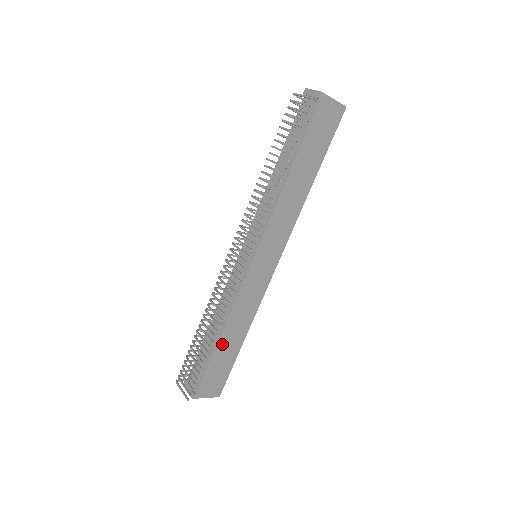
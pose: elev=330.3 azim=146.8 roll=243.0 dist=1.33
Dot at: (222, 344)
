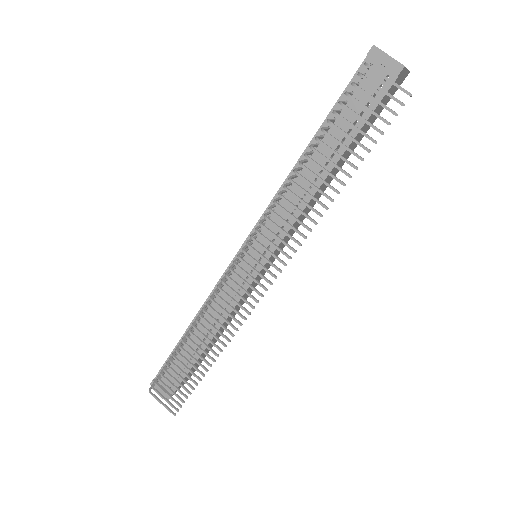
Dot at: (206, 348)
